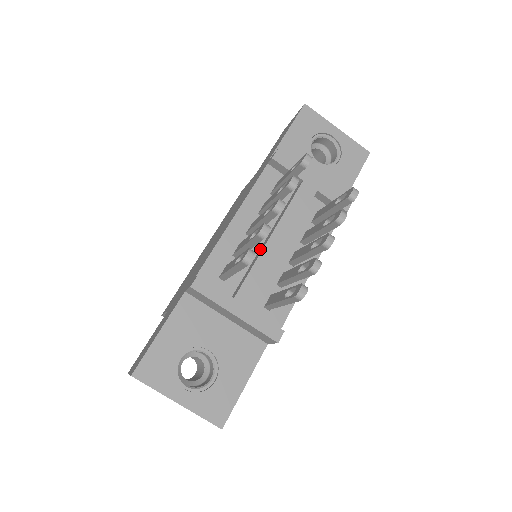
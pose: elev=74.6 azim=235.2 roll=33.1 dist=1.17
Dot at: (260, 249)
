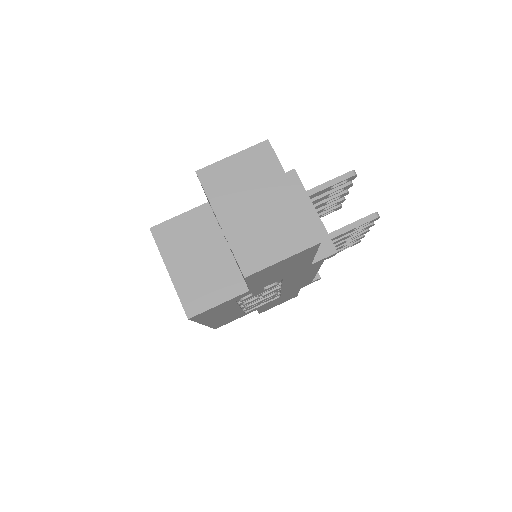
Dot at: occluded
